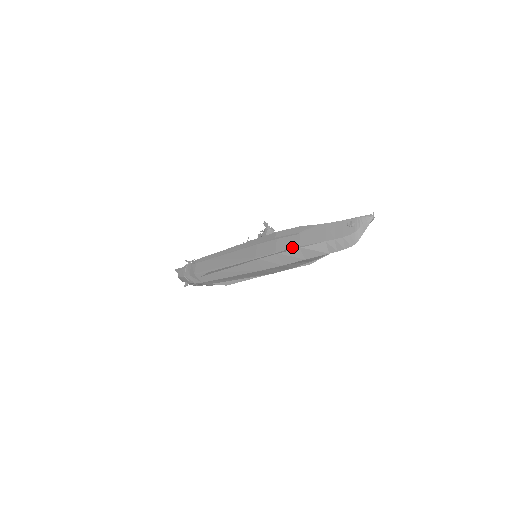
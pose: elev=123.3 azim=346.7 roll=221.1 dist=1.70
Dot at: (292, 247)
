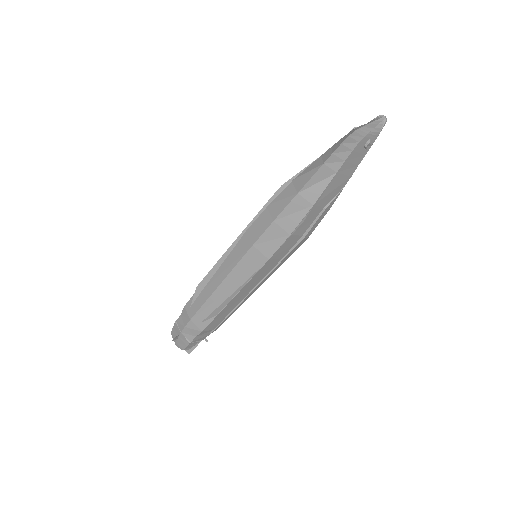
Dot at: (284, 187)
